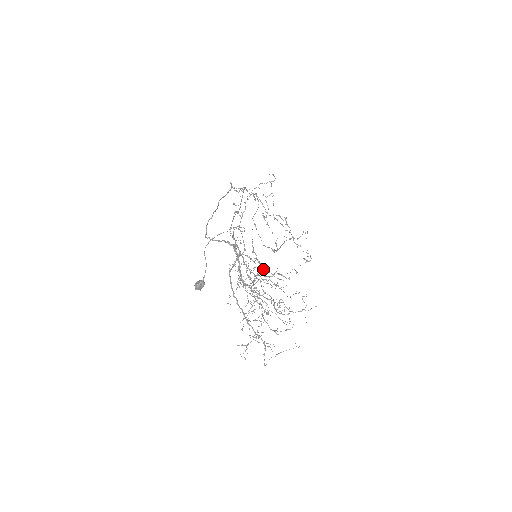
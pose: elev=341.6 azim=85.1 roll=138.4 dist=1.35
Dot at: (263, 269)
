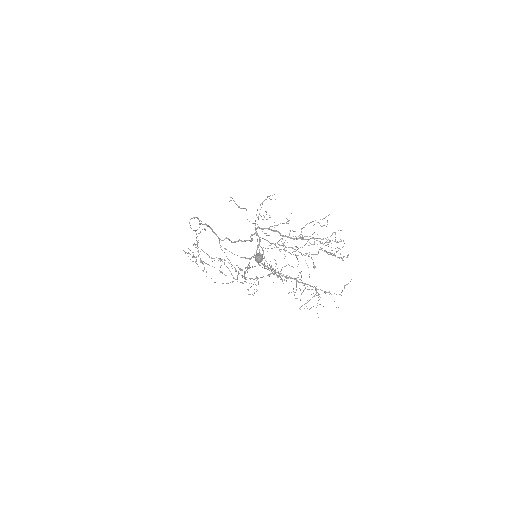
Dot at: (254, 279)
